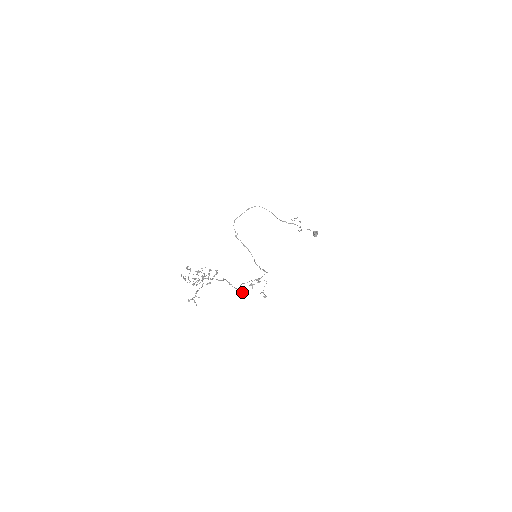
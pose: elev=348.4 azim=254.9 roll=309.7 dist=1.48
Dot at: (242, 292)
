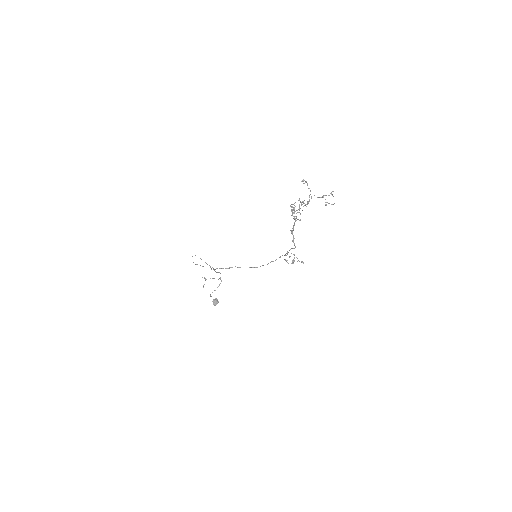
Dot at: (293, 259)
